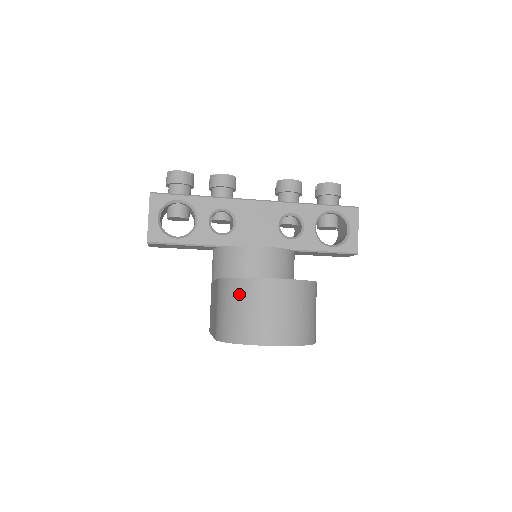
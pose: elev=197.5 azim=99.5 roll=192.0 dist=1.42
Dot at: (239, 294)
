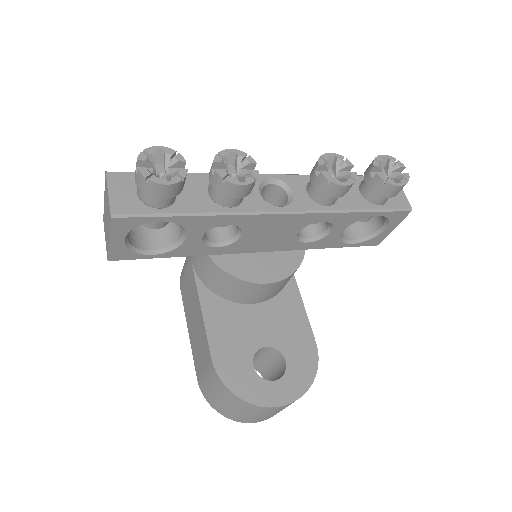
Dot at: (236, 404)
